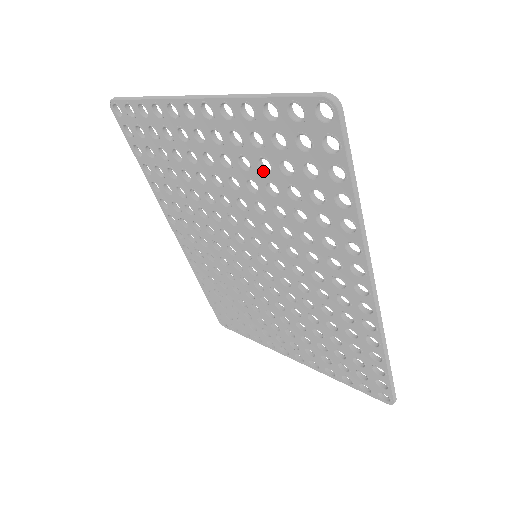
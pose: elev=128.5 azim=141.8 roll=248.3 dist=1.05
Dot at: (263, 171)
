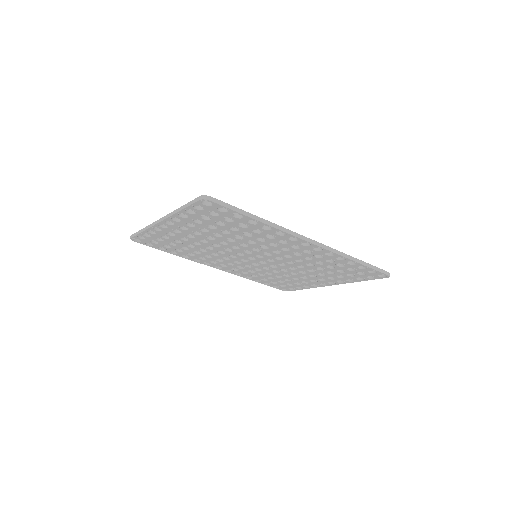
Dot at: (214, 229)
